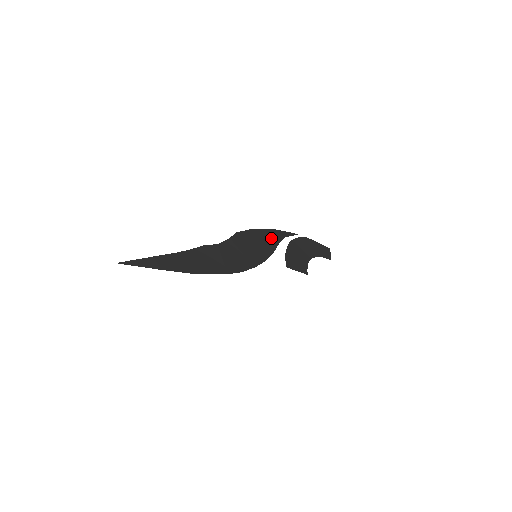
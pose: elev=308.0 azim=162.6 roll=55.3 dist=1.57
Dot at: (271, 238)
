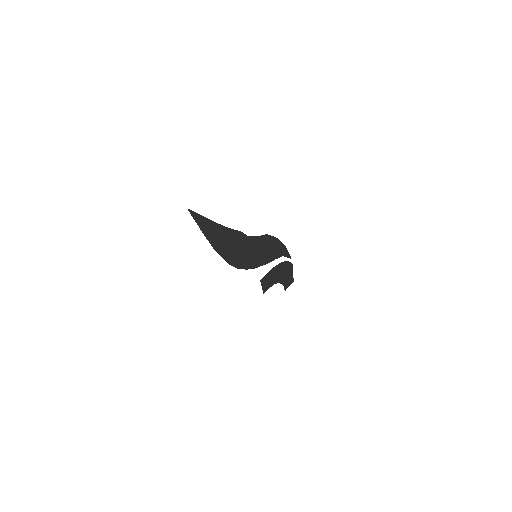
Dot at: (277, 252)
